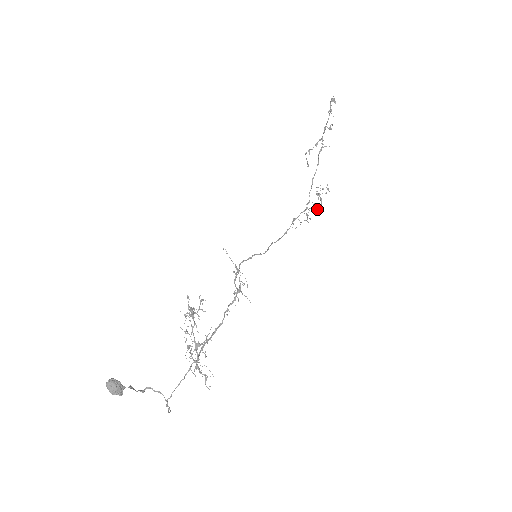
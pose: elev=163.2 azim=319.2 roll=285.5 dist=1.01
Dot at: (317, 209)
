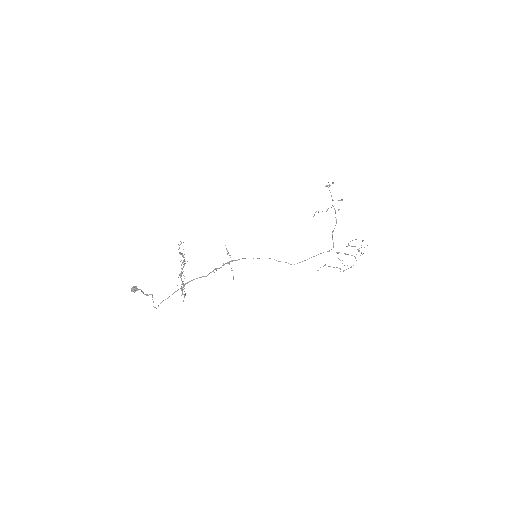
Dot at: (351, 255)
